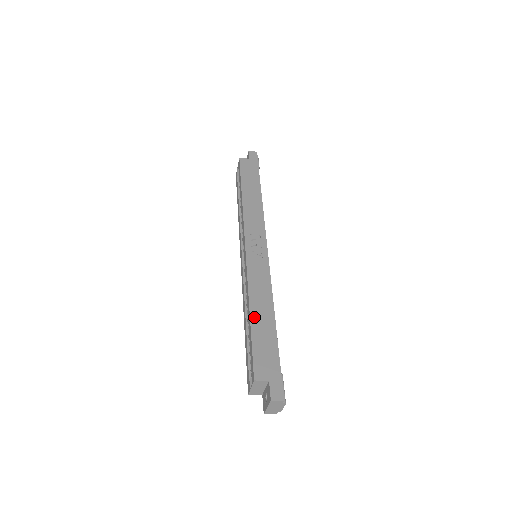
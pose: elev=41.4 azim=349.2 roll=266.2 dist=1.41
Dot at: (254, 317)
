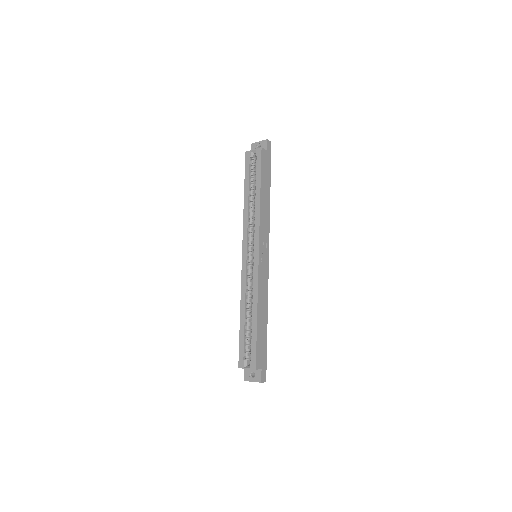
Dot at: (259, 320)
